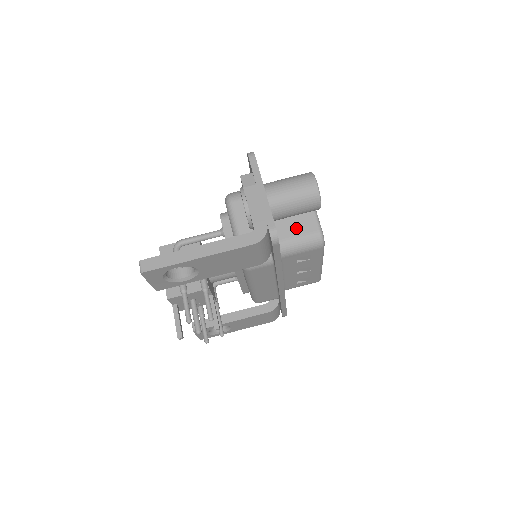
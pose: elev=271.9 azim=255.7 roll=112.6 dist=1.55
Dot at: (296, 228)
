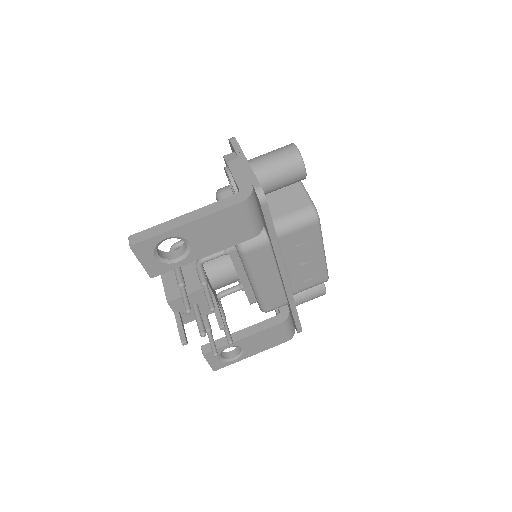
Dot at: (288, 206)
